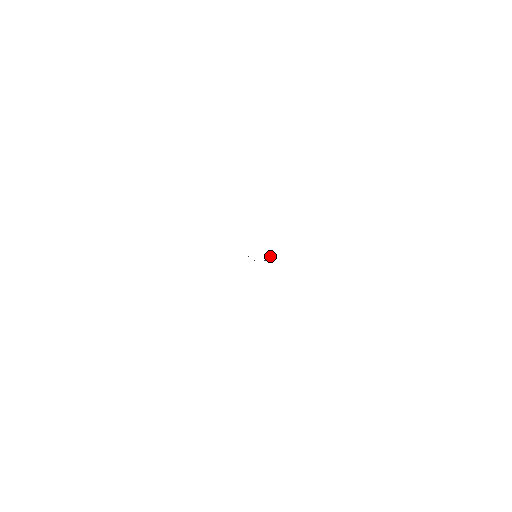
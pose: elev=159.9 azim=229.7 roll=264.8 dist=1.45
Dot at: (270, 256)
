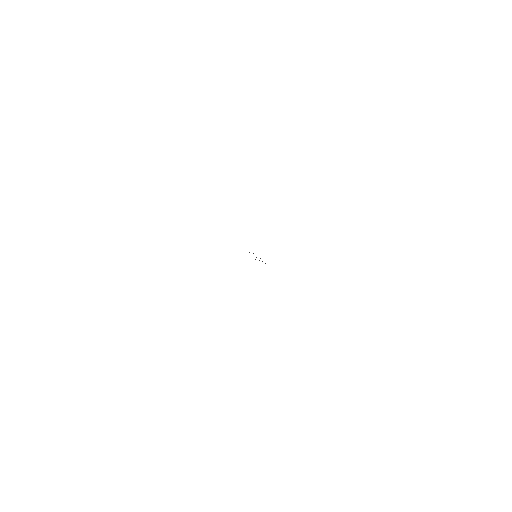
Dot at: occluded
